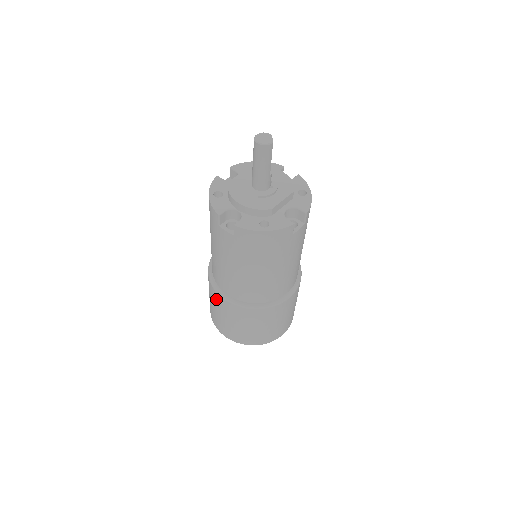
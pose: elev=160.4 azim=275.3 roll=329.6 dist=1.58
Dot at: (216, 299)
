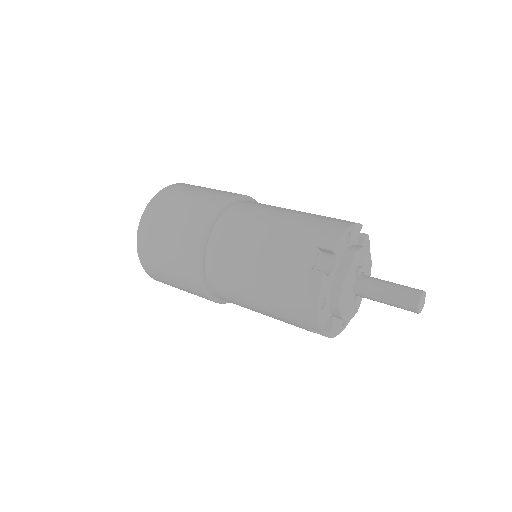
Dot at: (196, 293)
